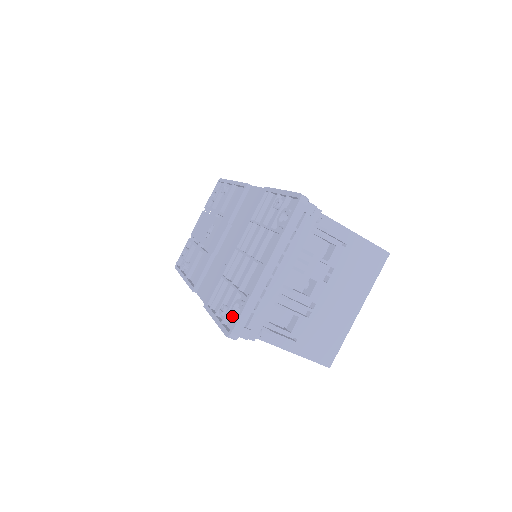
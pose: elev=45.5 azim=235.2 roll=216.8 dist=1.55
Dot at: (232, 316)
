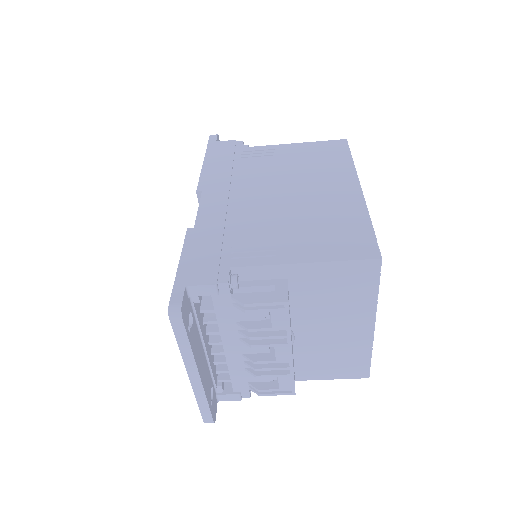
Dot at: occluded
